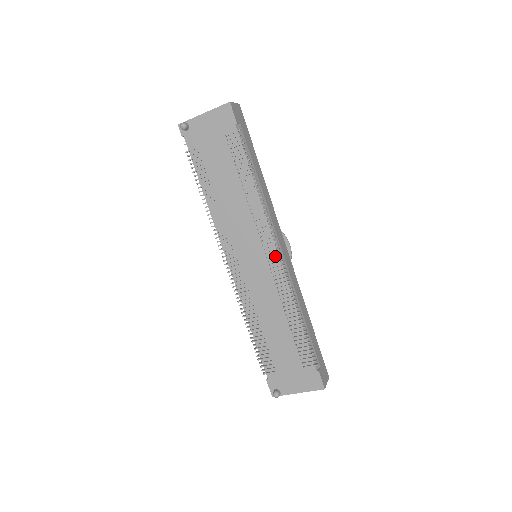
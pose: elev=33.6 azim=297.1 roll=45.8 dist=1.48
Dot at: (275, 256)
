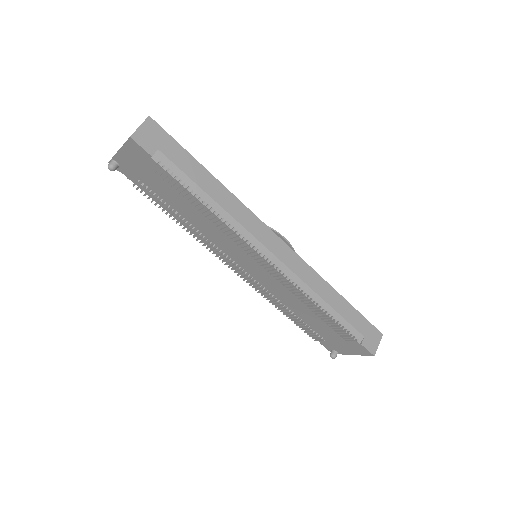
Dot at: (268, 265)
